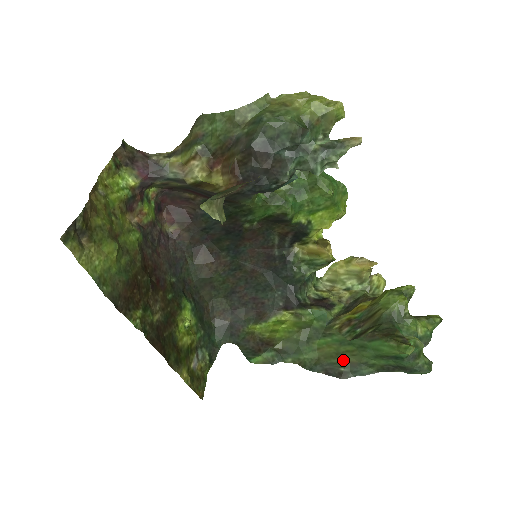
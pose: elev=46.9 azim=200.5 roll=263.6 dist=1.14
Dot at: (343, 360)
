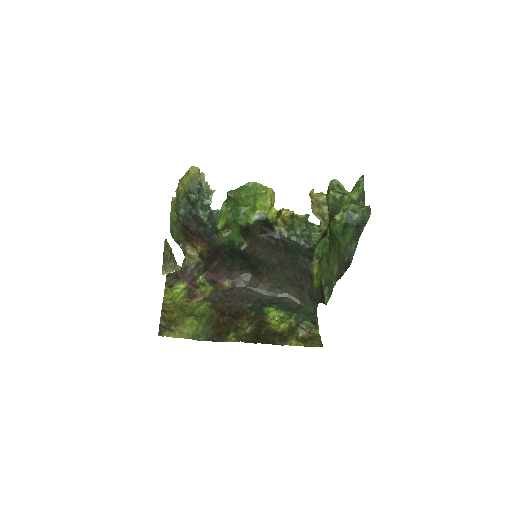
Dot at: (342, 255)
